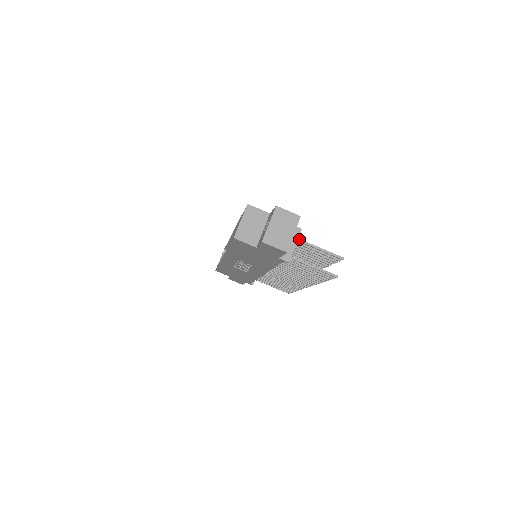
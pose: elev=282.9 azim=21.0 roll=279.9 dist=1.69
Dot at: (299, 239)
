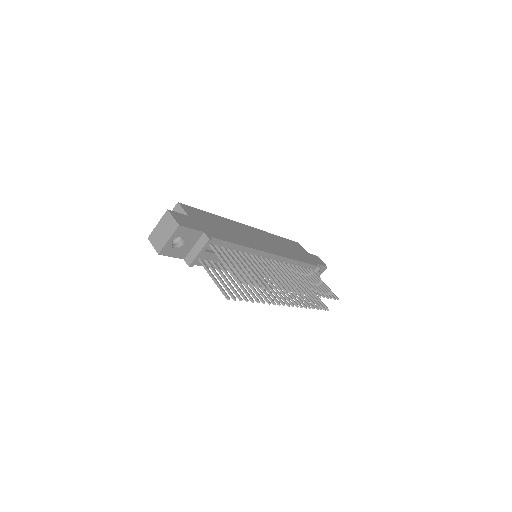
Dot at: (214, 248)
